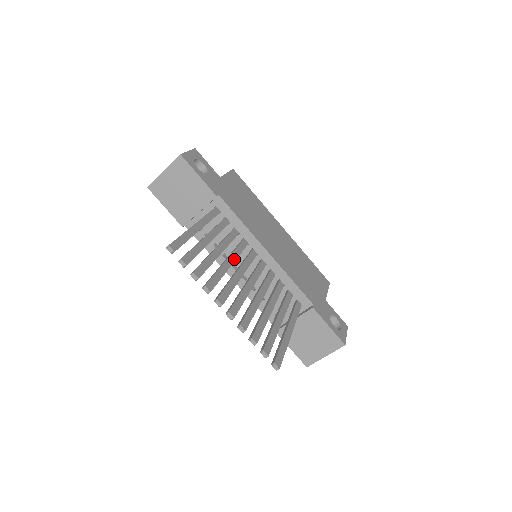
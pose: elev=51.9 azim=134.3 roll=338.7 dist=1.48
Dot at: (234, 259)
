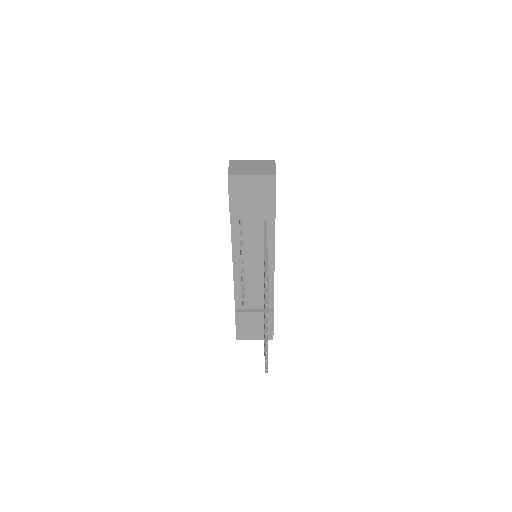
Dot at: occluded
